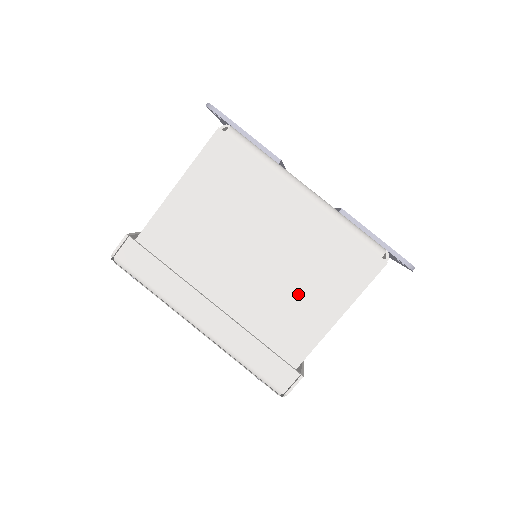
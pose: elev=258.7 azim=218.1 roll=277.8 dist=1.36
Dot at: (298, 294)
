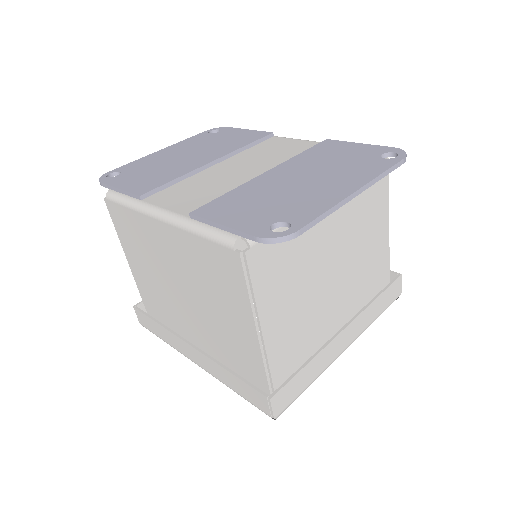
Dot at: (221, 315)
